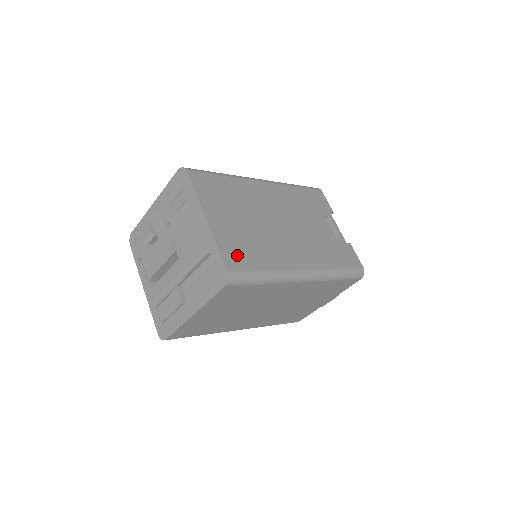
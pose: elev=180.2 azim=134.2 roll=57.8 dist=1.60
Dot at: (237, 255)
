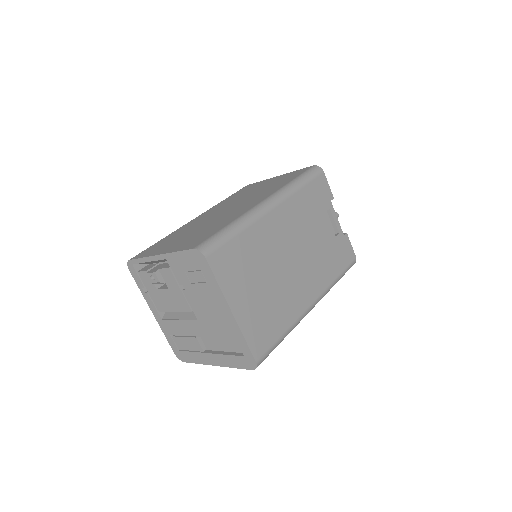
Dot at: (261, 337)
